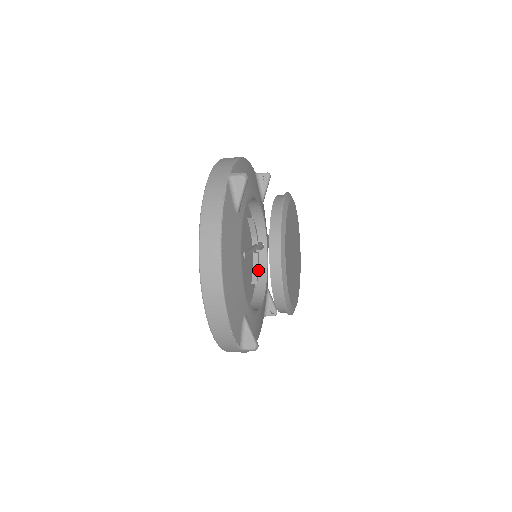
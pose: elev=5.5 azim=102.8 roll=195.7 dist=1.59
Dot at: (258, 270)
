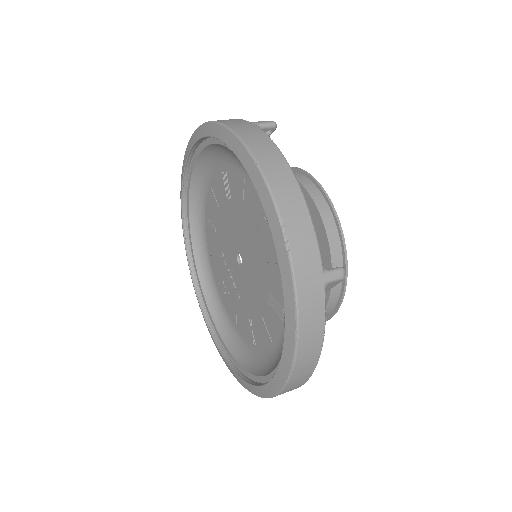
Dot at: occluded
